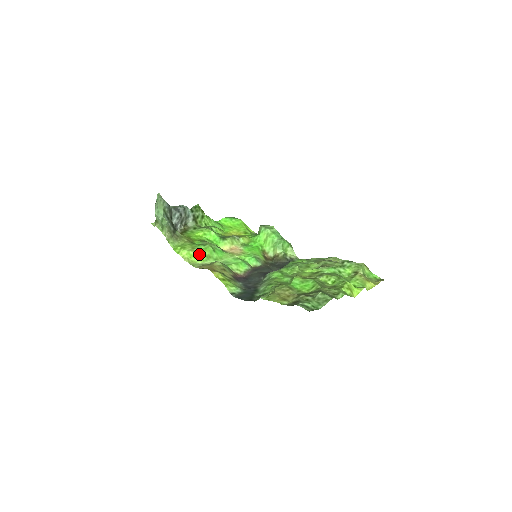
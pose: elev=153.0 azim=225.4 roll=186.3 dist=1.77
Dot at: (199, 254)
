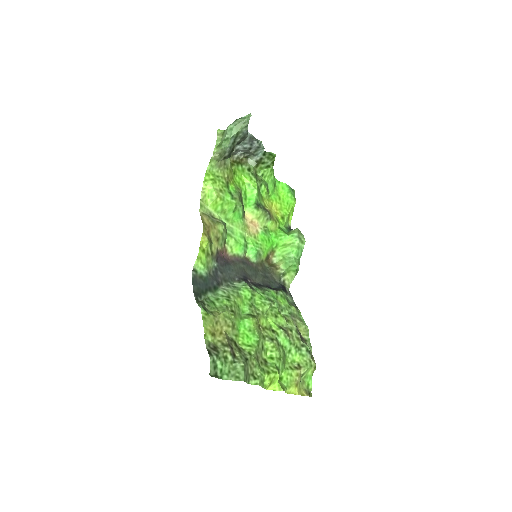
Dot at: (219, 201)
